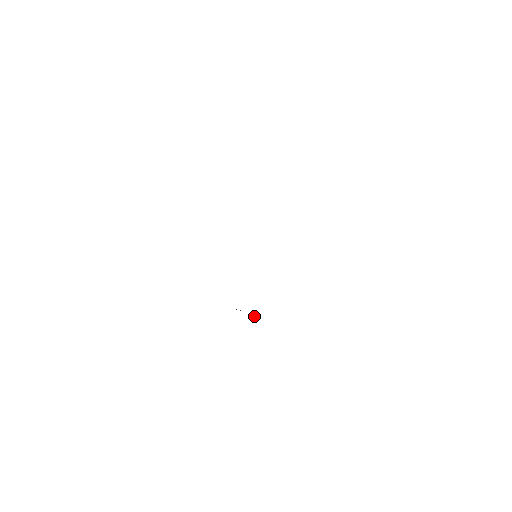
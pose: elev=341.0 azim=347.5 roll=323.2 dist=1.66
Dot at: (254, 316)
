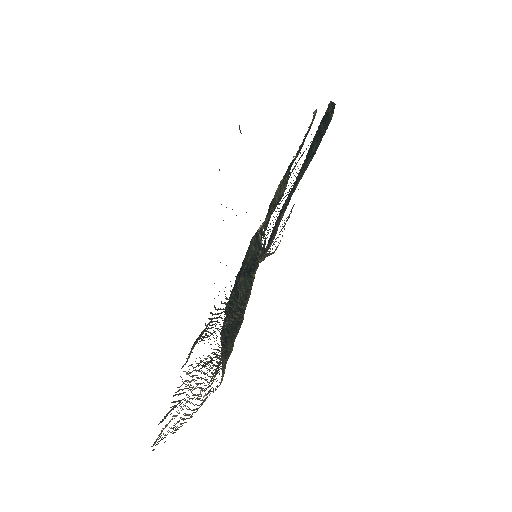
Dot at: occluded
